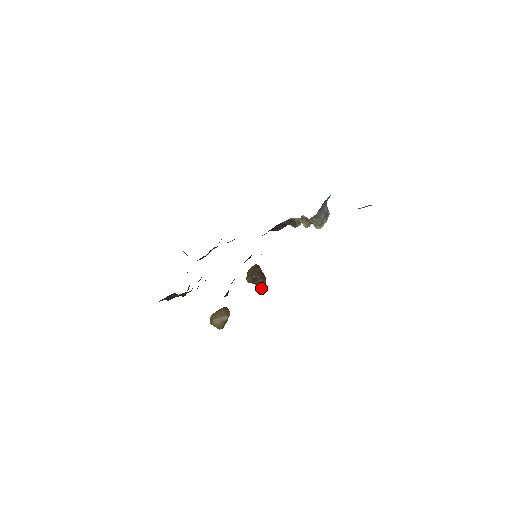
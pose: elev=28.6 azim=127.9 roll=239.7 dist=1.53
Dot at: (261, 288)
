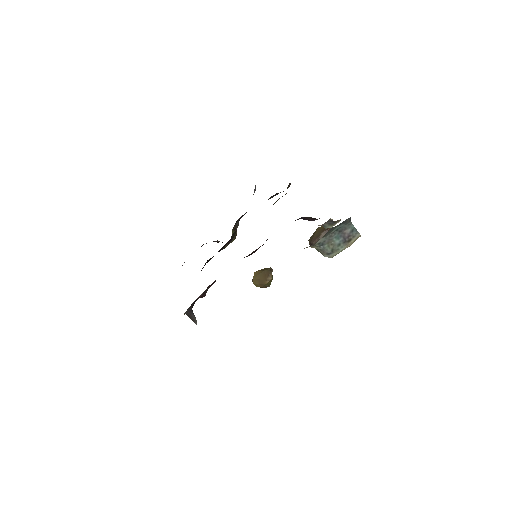
Dot at: occluded
